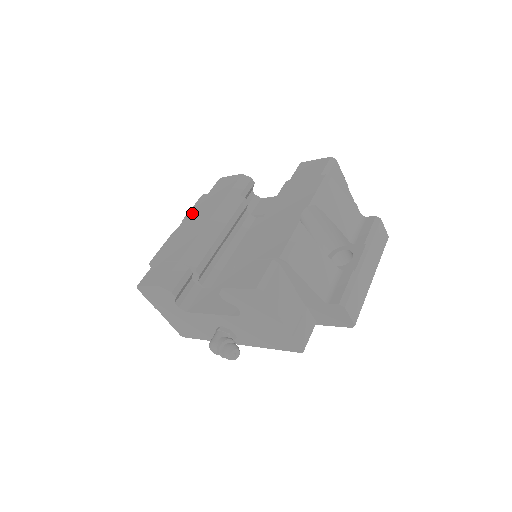
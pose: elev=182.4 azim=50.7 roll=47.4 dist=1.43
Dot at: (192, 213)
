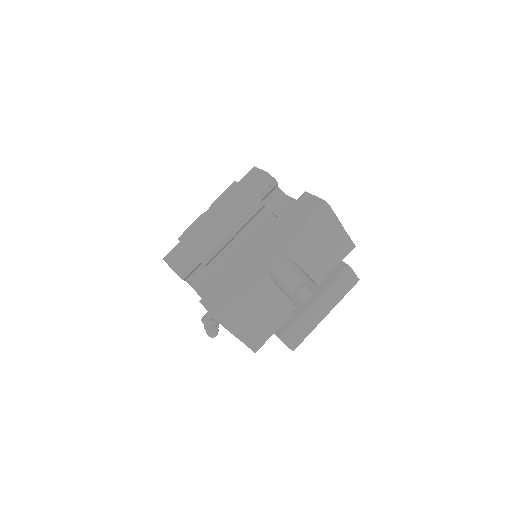
Dot at: (219, 200)
